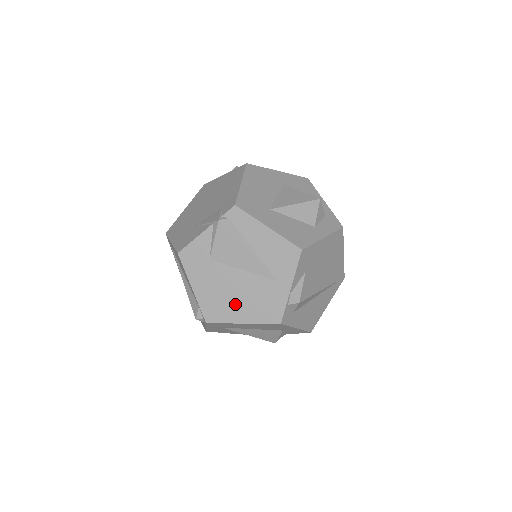
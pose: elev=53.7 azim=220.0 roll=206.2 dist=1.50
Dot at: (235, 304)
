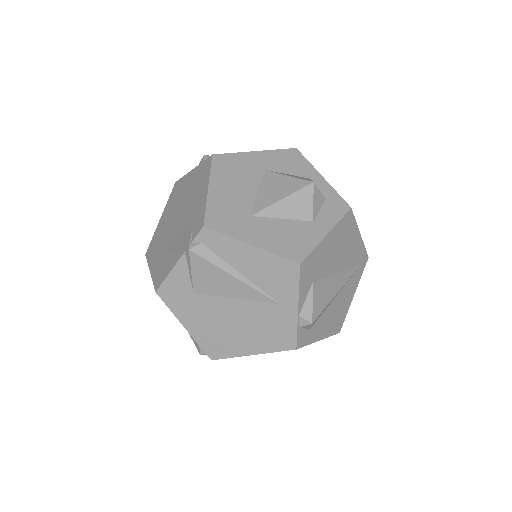
Dot at: (237, 336)
